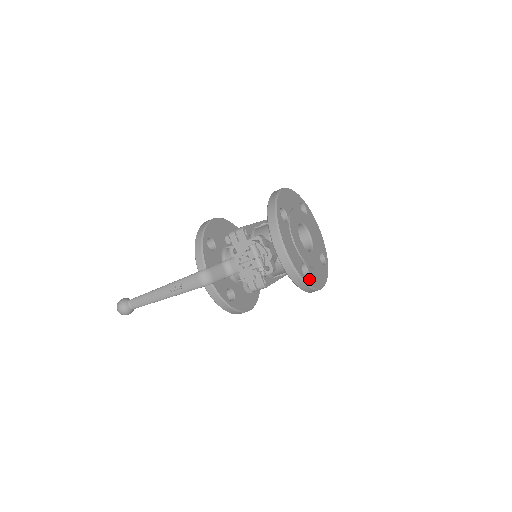
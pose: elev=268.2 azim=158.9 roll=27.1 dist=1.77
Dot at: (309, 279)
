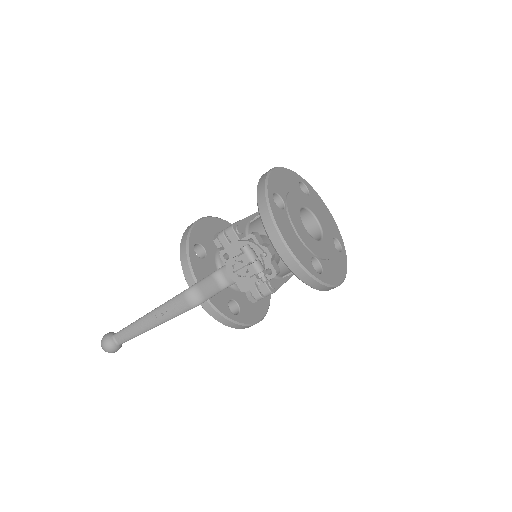
Dot at: (324, 275)
